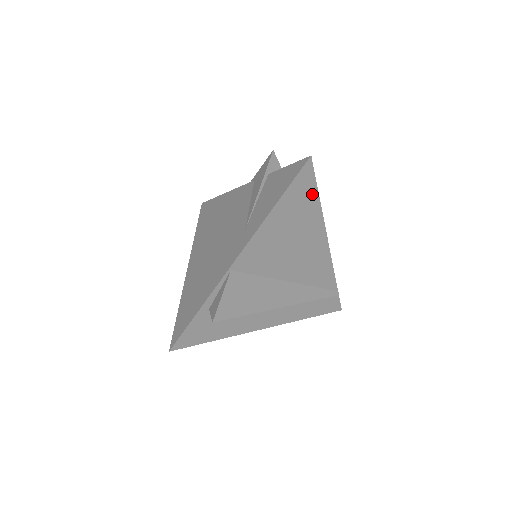
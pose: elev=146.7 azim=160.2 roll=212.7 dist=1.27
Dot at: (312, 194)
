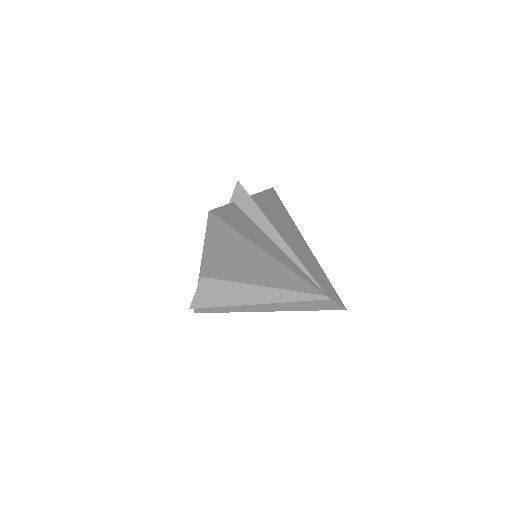
Dot at: (233, 233)
